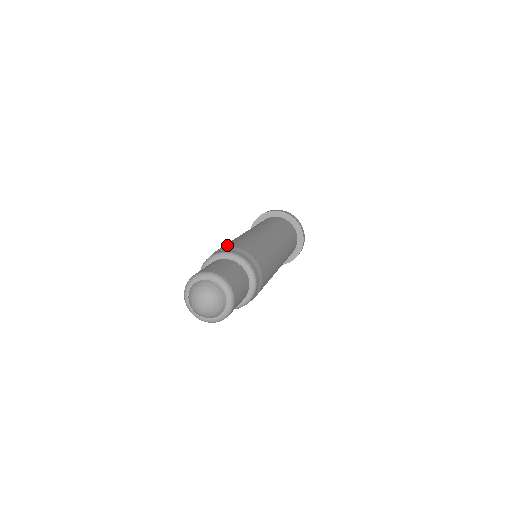
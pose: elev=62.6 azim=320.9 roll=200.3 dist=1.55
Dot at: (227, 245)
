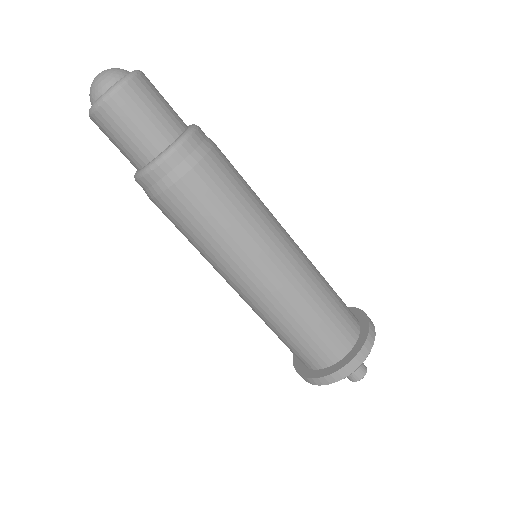
Dot at: occluded
